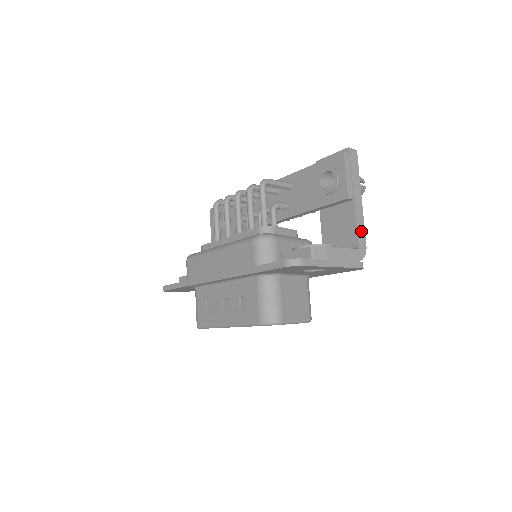
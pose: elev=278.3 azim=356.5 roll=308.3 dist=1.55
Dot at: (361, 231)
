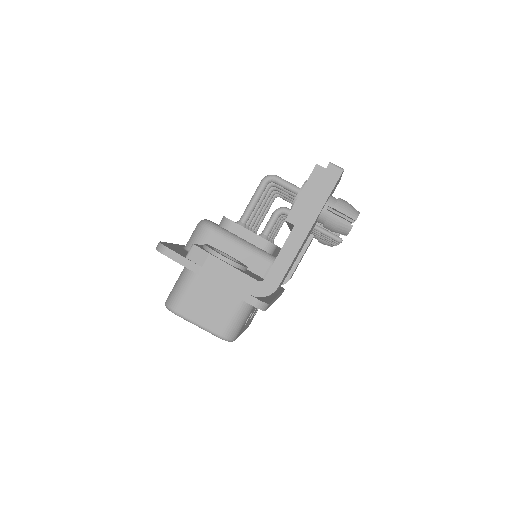
Dot at: (281, 266)
